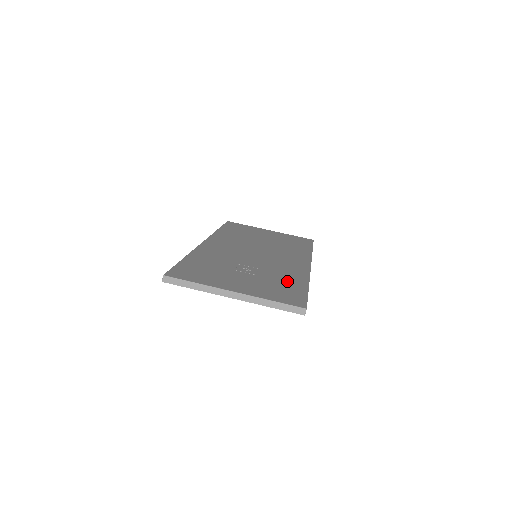
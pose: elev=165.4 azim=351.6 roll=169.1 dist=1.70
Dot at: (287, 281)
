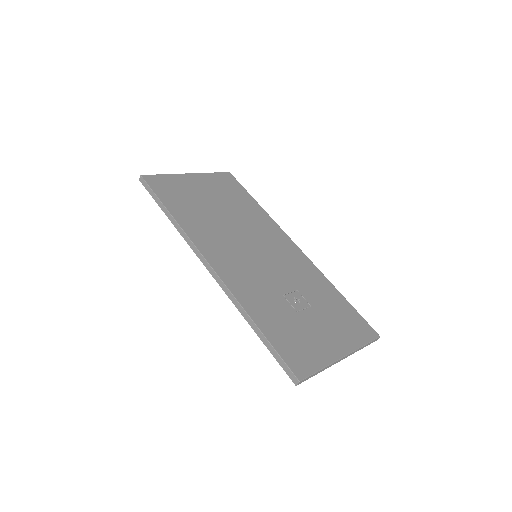
Dot at: (329, 297)
